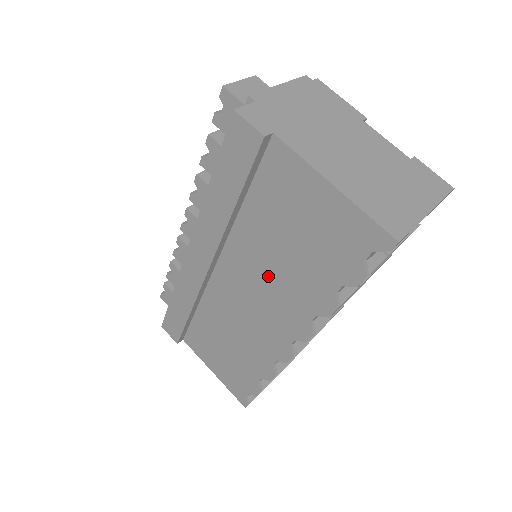
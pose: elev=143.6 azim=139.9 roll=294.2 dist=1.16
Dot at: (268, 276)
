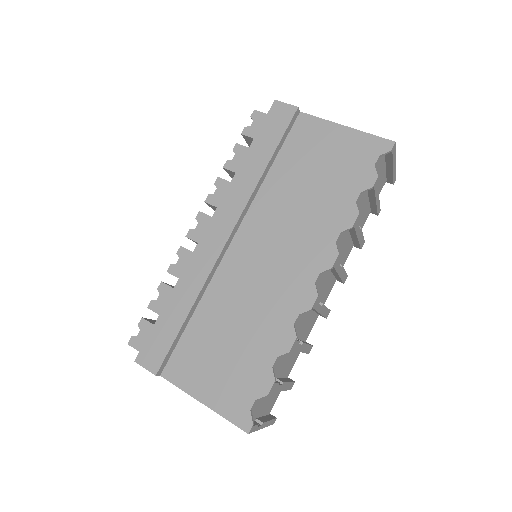
Dot at: (292, 219)
